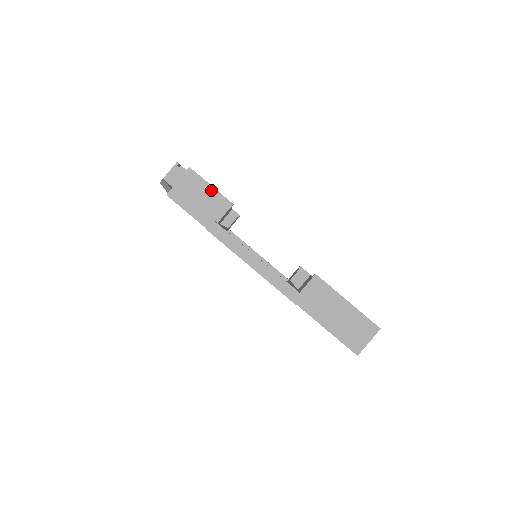
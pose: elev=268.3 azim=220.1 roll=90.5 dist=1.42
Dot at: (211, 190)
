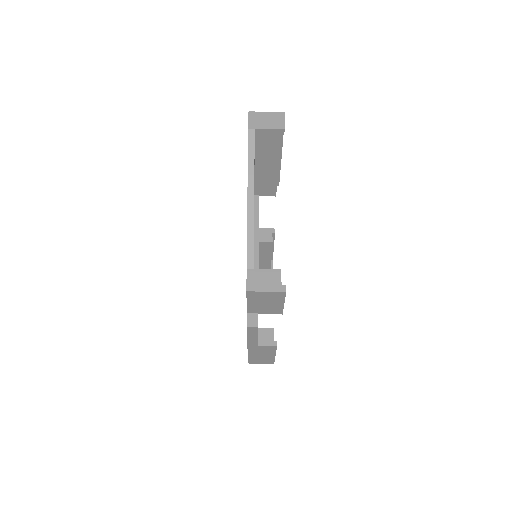
Dot at: (280, 305)
